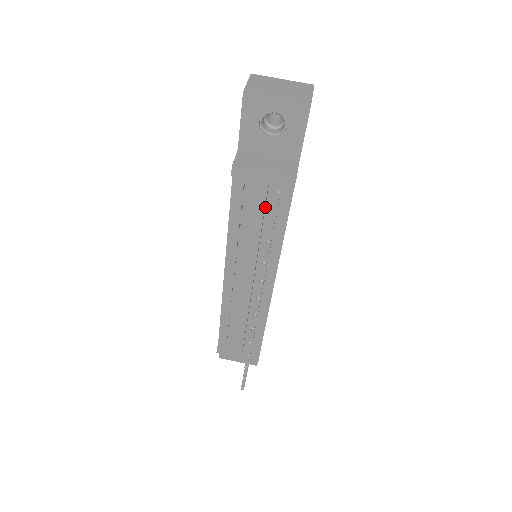
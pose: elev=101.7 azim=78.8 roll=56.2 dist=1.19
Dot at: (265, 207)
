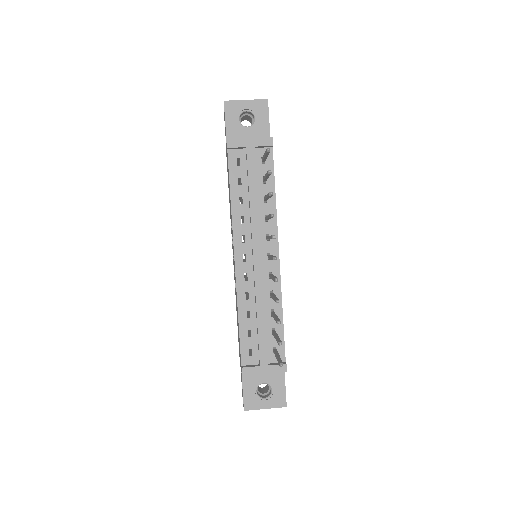
Dot at: (256, 175)
